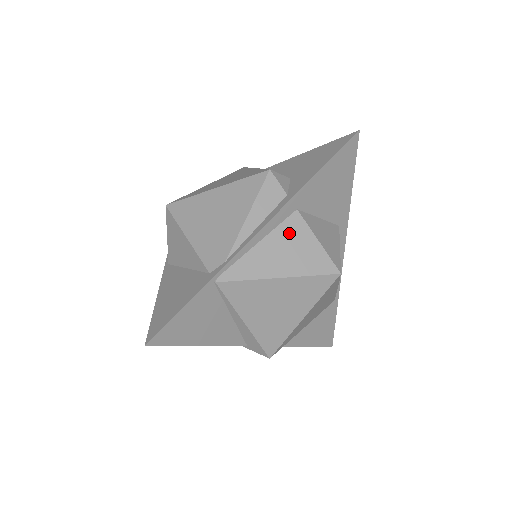
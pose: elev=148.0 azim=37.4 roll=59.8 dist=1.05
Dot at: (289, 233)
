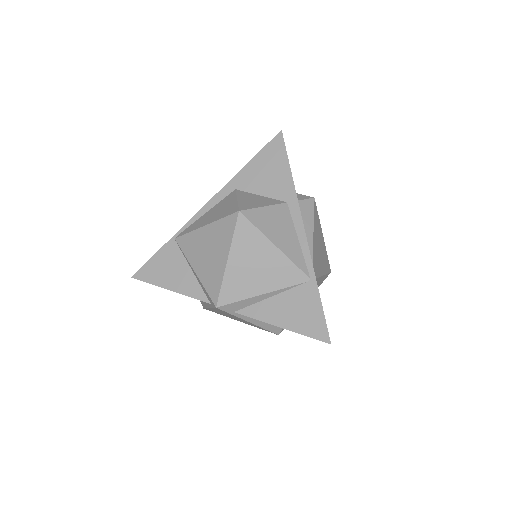
Dot at: (224, 202)
